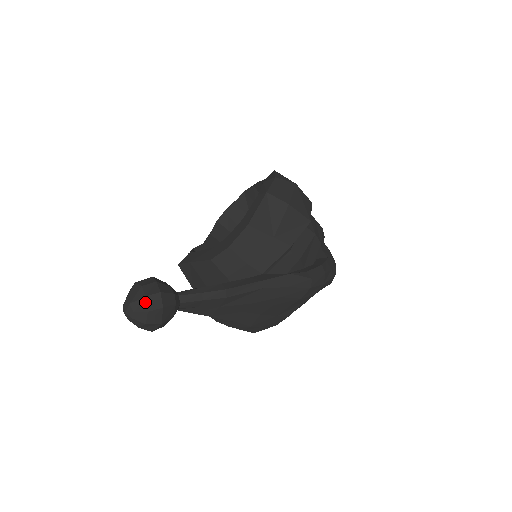
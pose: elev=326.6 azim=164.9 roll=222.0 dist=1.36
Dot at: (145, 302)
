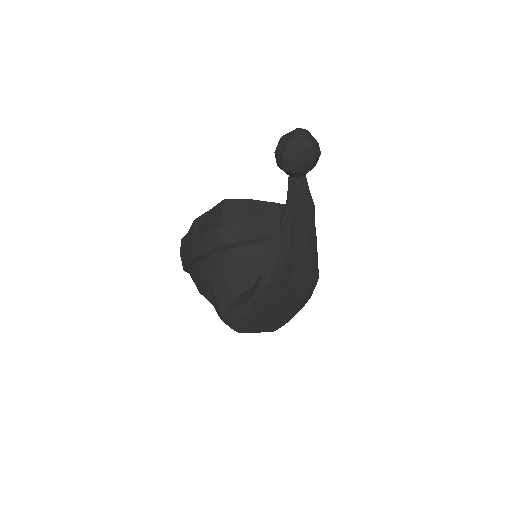
Dot at: (315, 139)
